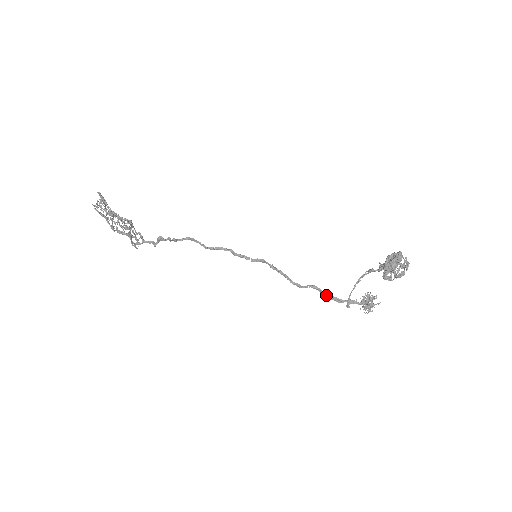
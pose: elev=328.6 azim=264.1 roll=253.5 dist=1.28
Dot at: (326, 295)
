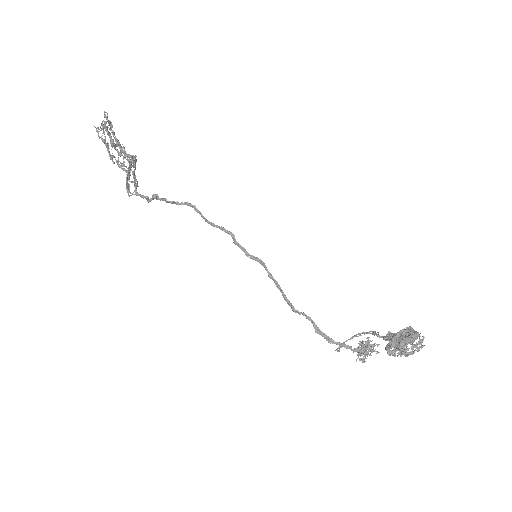
Dot at: (318, 330)
